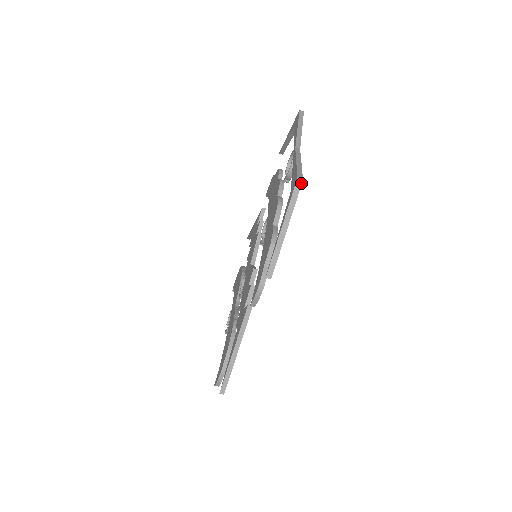
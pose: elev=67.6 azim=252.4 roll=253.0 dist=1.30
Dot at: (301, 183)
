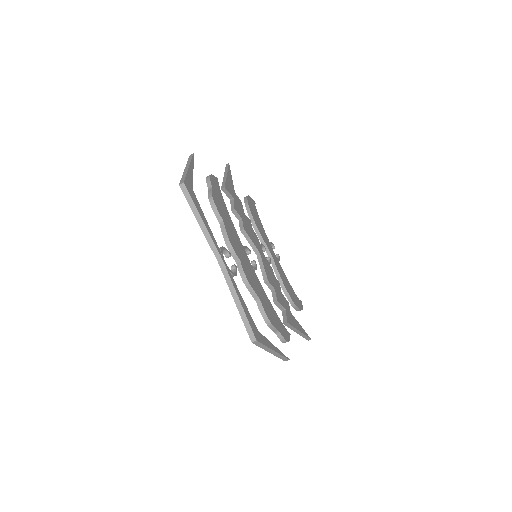
Dot at: (257, 342)
